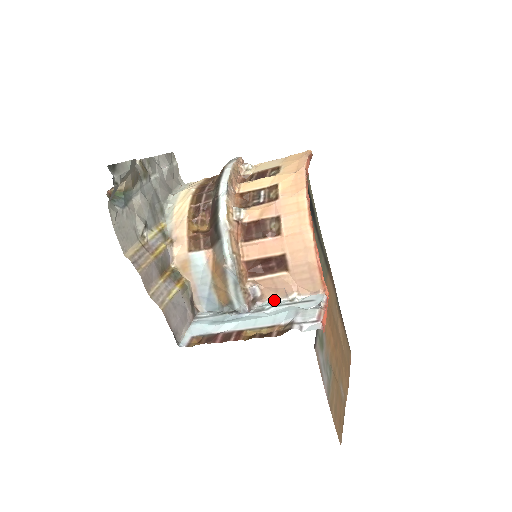
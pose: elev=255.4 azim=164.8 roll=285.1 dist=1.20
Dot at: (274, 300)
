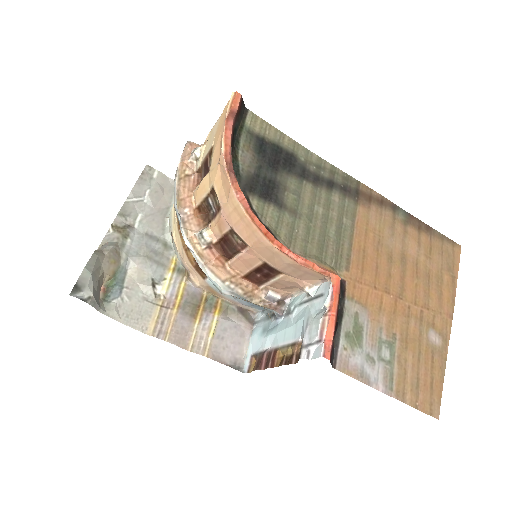
Dot at: (298, 293)
